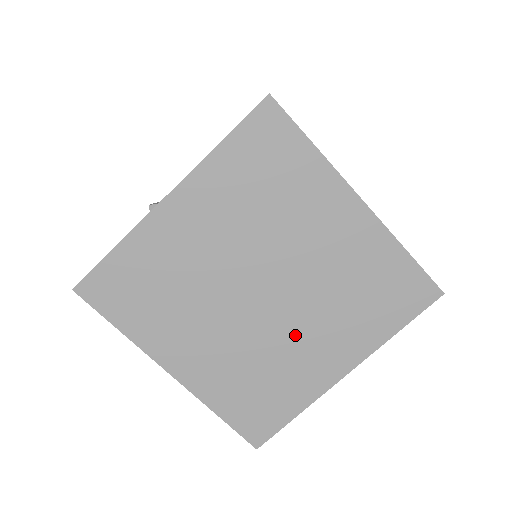
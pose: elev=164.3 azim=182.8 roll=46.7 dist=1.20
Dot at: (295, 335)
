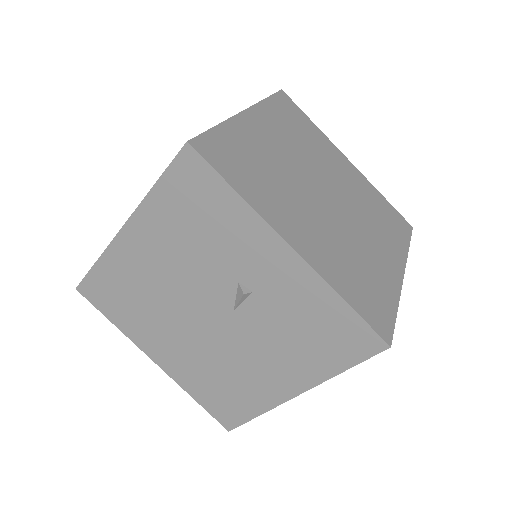
Dot at: (360, 234)
